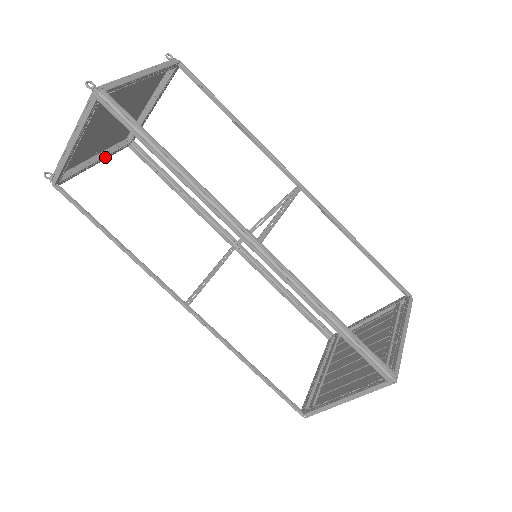
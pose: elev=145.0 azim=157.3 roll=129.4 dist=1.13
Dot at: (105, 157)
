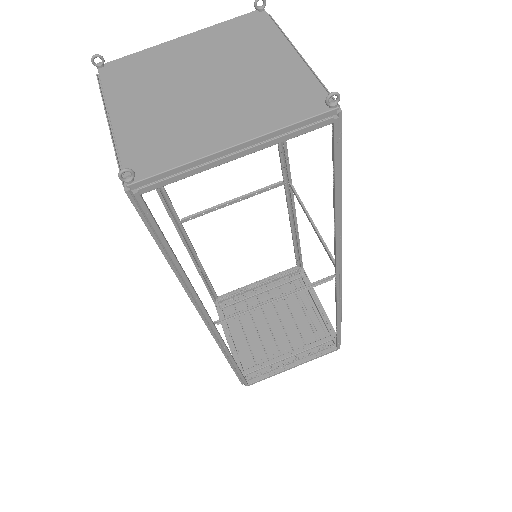
Dot at: occluded
